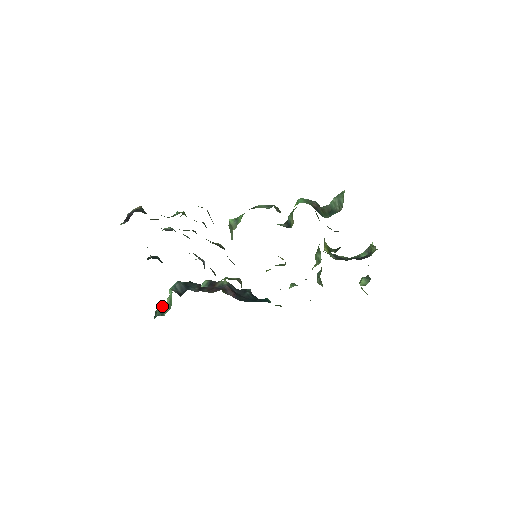
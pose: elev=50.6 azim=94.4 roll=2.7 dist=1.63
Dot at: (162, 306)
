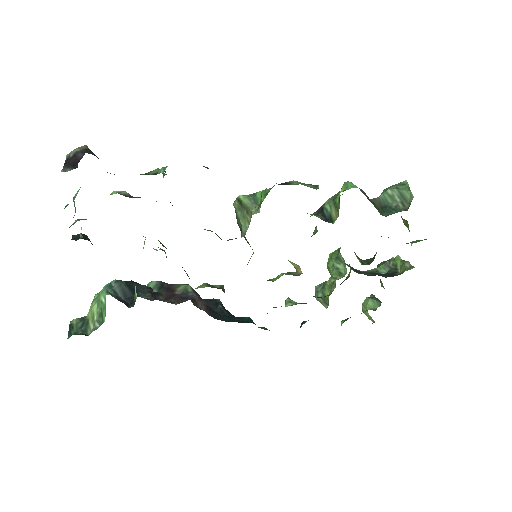
Dot at: (82, 317)
